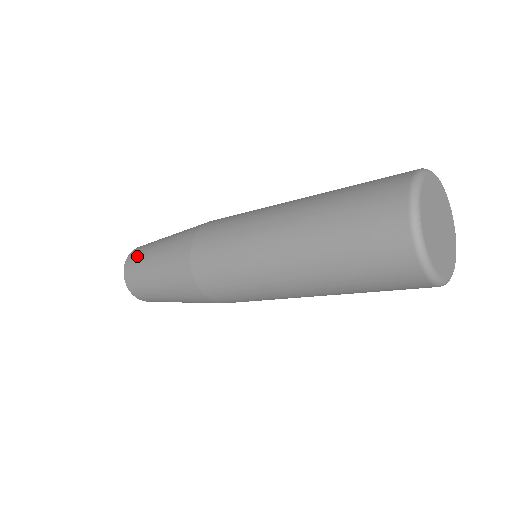
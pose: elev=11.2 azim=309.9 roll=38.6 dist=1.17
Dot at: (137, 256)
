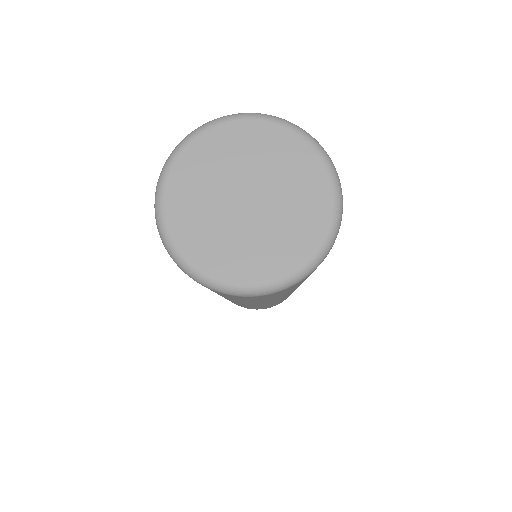
Dot at: occluded
